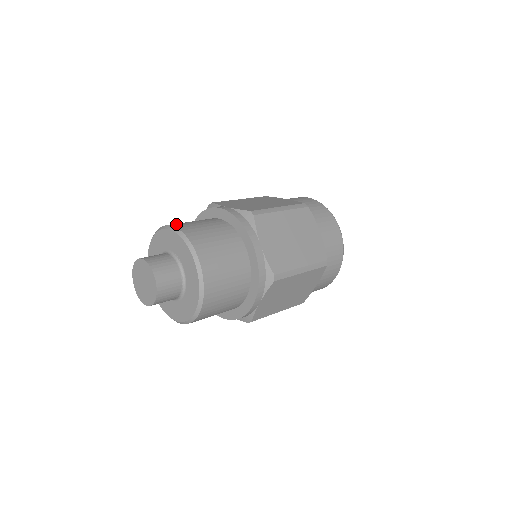
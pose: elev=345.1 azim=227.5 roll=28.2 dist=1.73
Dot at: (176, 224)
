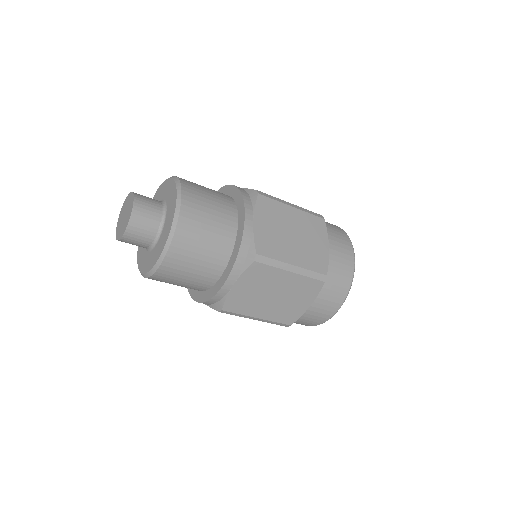
Dot at: occluded
